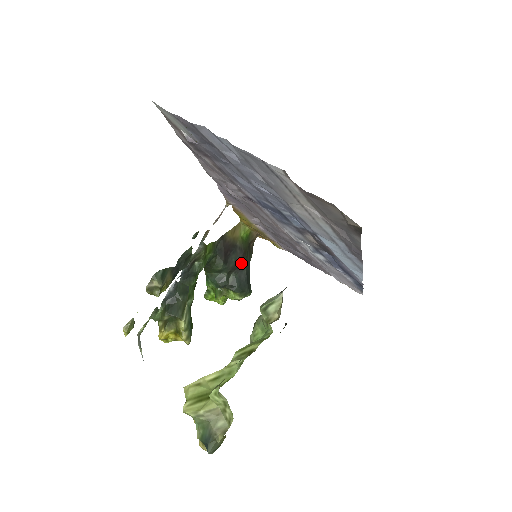
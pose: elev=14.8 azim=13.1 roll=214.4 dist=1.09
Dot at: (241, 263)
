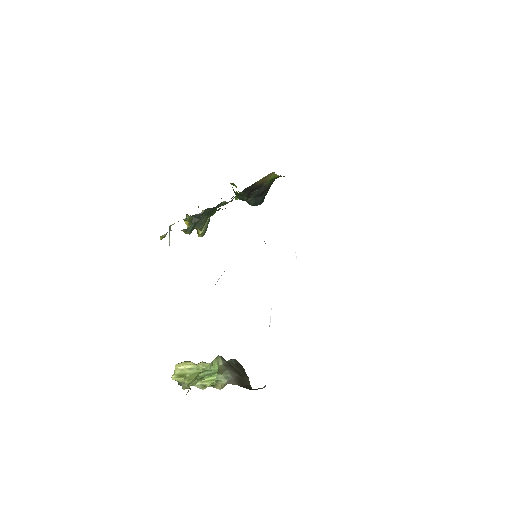
Dot at: (262, 193)
